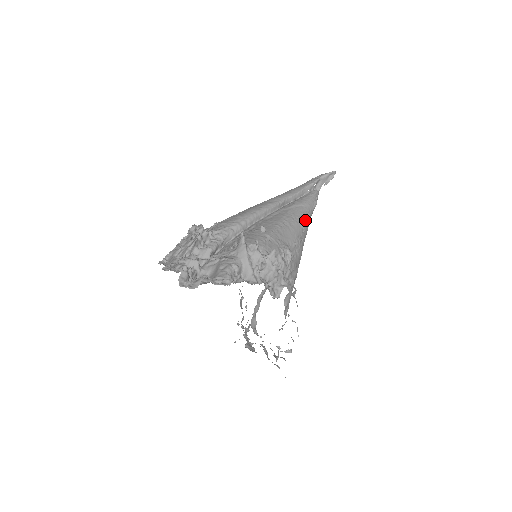
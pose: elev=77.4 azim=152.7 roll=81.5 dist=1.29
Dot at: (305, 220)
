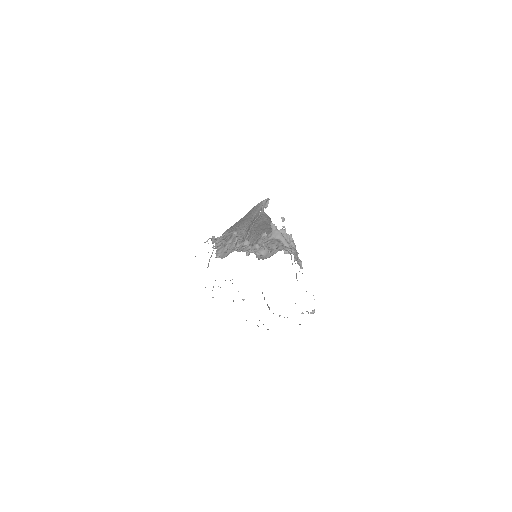
Dot at: (276, 227)
